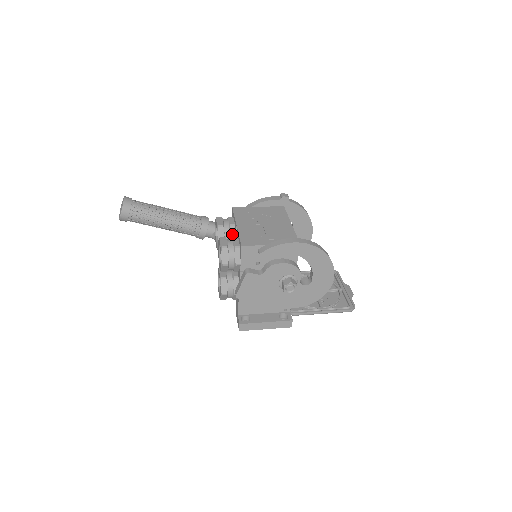
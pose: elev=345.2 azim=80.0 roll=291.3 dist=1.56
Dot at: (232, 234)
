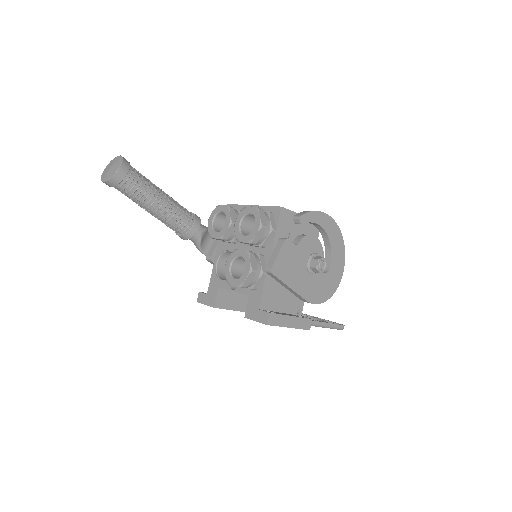
Dot at: occluded
